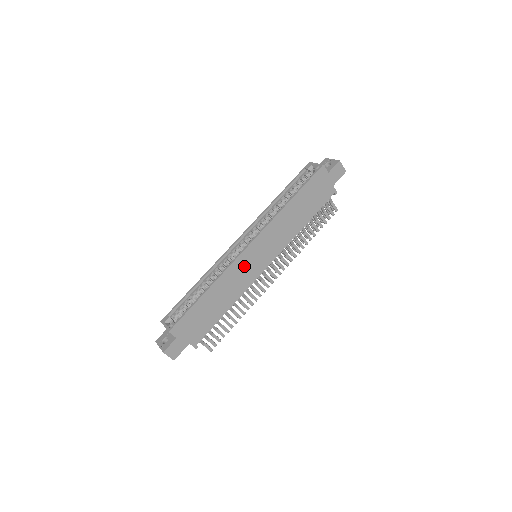
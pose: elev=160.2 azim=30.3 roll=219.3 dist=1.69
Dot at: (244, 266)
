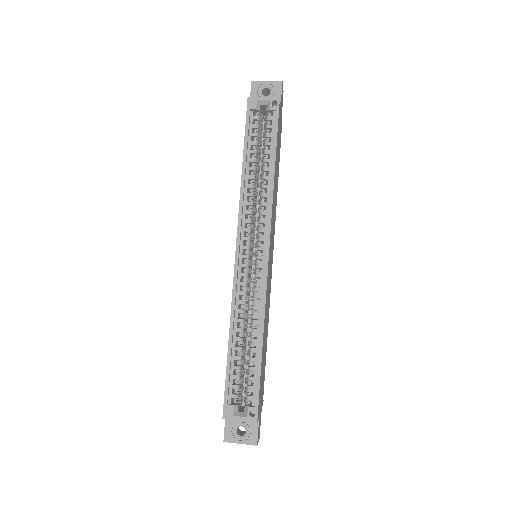
Dot at: (268, 280)
